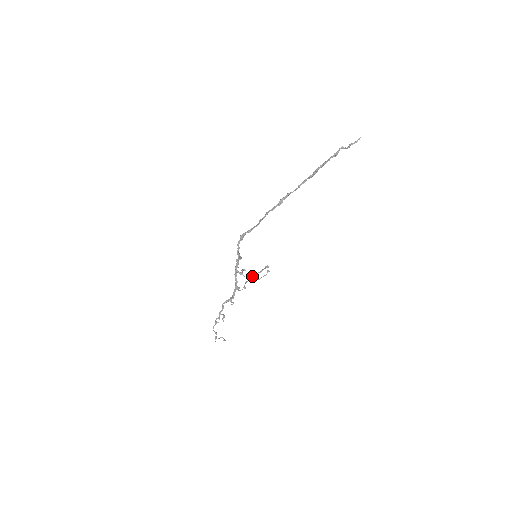
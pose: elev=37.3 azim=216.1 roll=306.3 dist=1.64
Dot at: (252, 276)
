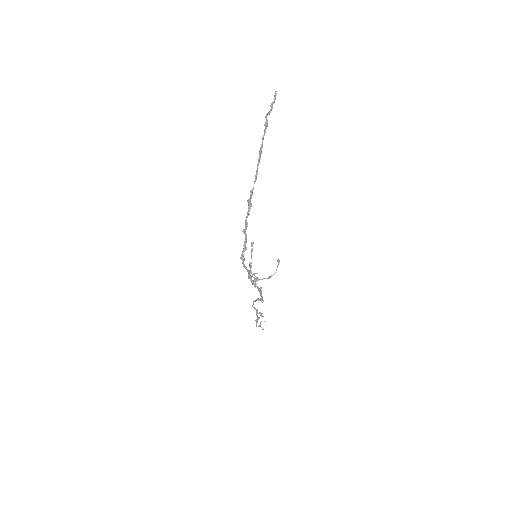
Dot at: (249, 263)
